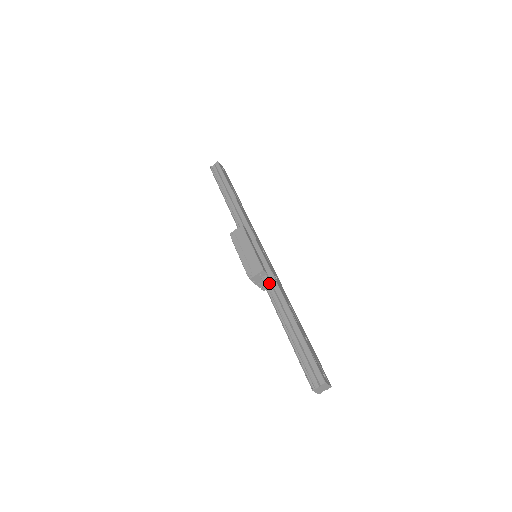
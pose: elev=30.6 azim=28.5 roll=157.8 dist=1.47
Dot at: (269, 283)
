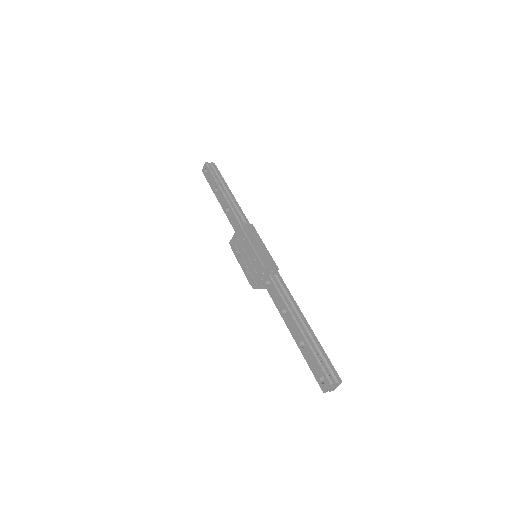
Dot at: (278, 282)
